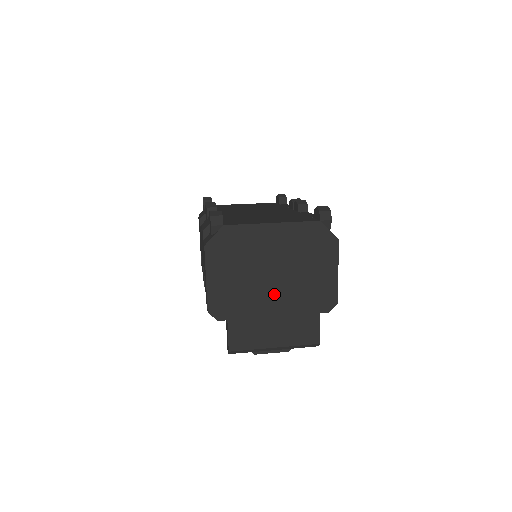
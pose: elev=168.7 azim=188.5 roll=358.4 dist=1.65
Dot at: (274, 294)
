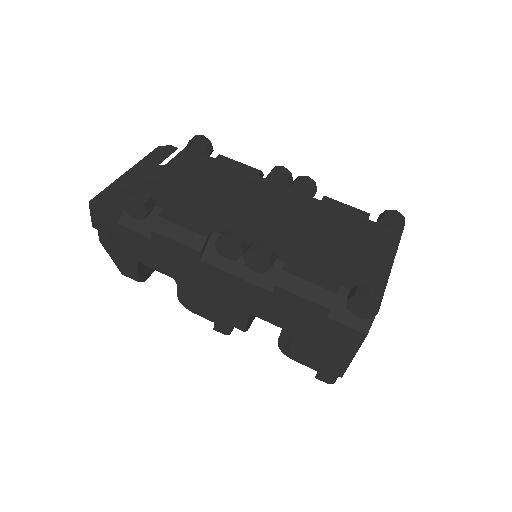
Dot at: occluded
